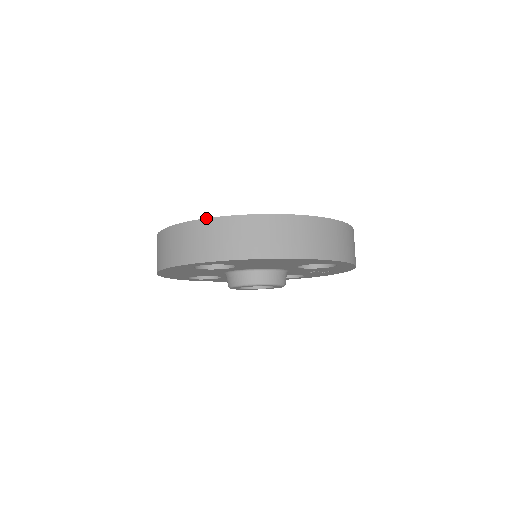
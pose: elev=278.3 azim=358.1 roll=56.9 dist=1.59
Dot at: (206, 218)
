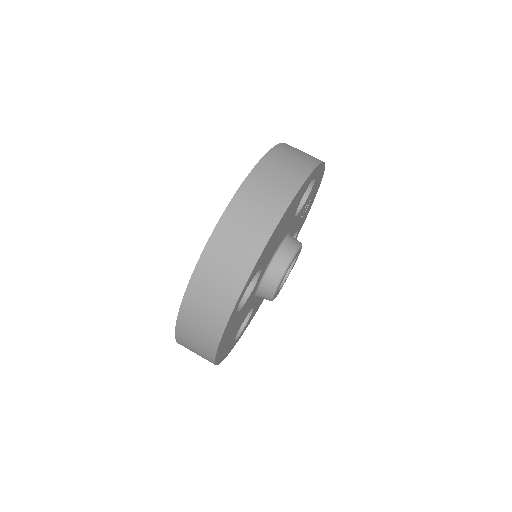
Dot at: (197, 262)
